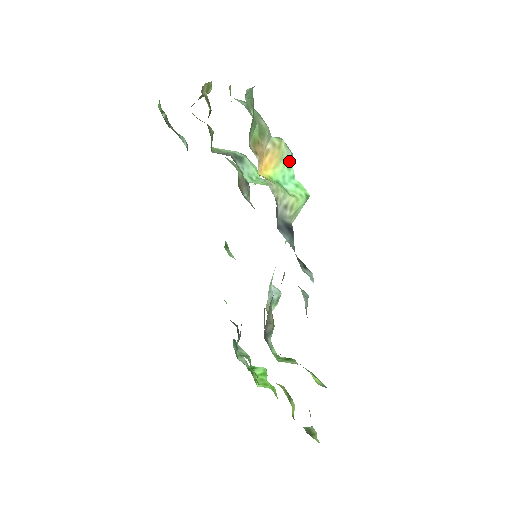
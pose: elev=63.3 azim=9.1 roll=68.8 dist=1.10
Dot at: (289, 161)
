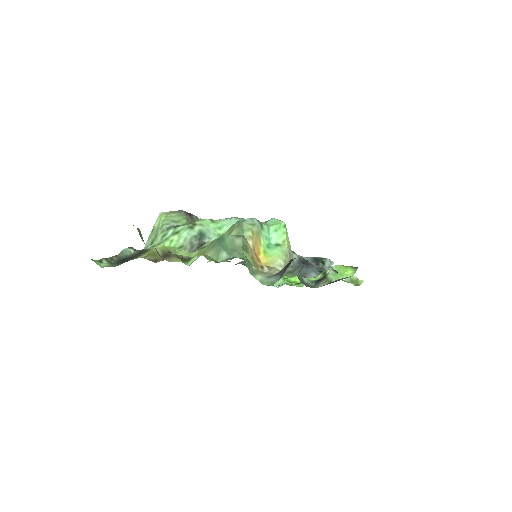
Dot at: (260, 227)
